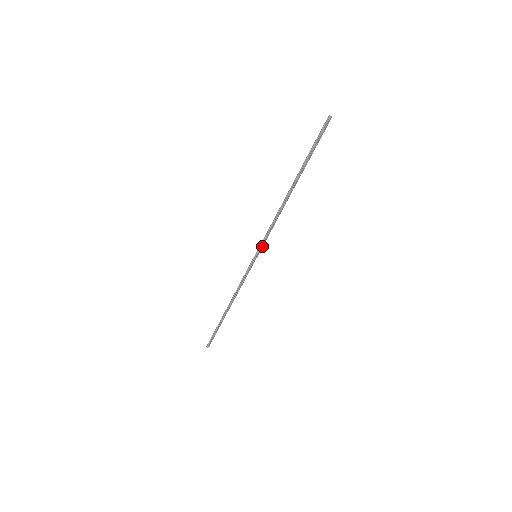
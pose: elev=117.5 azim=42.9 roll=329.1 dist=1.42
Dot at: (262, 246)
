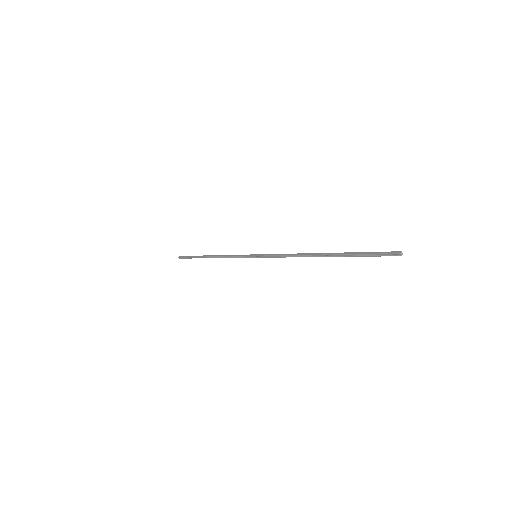
Dot at: (266, 256)
